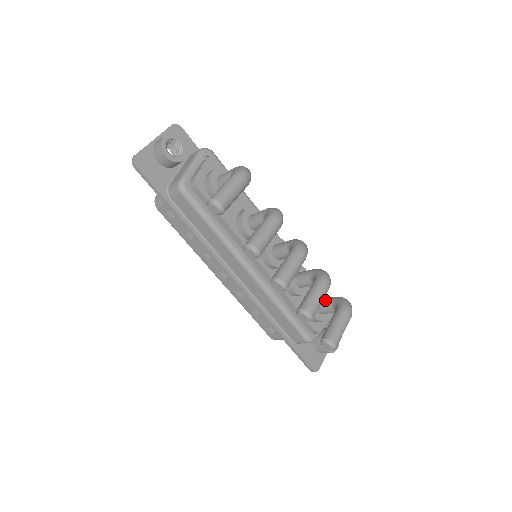
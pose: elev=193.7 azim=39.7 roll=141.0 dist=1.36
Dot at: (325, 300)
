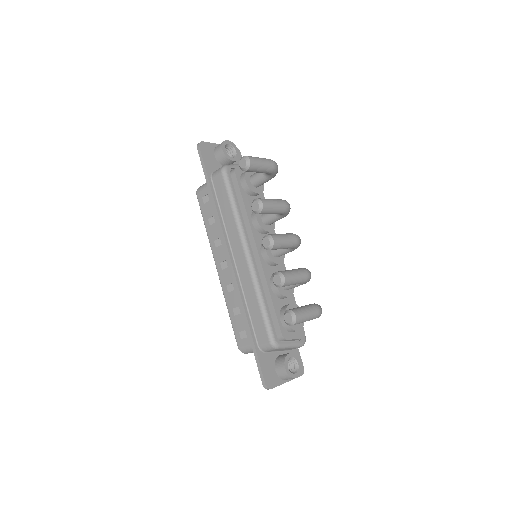
Dot at: occluded
